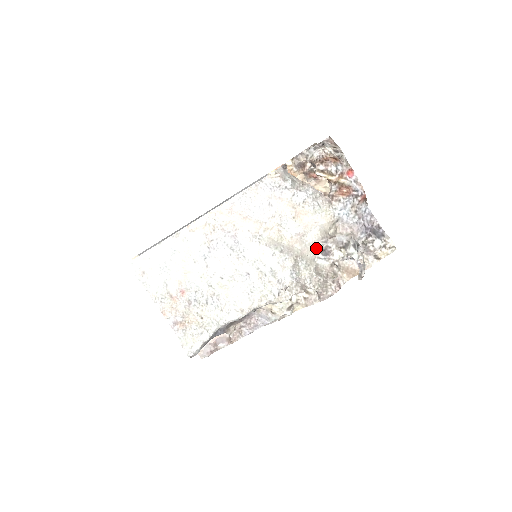
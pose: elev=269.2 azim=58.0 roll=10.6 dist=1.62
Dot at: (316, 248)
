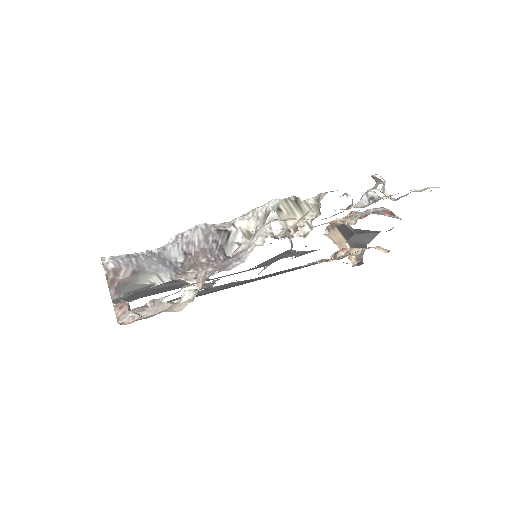
Dot at: occluded
